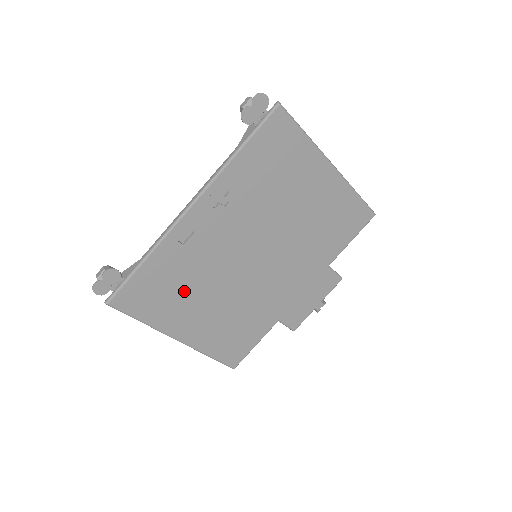
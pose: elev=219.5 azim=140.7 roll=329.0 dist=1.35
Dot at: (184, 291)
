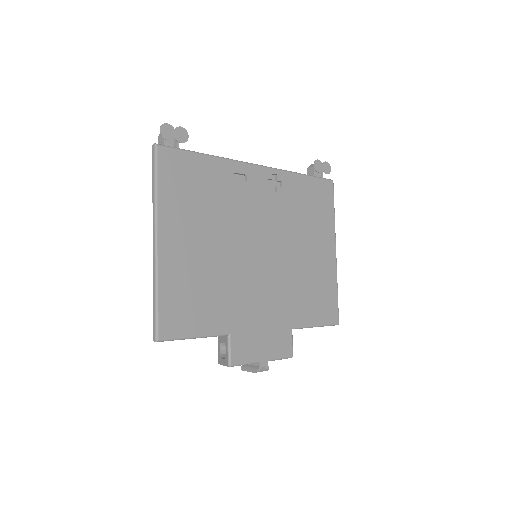
Dot at: (203, 208)
